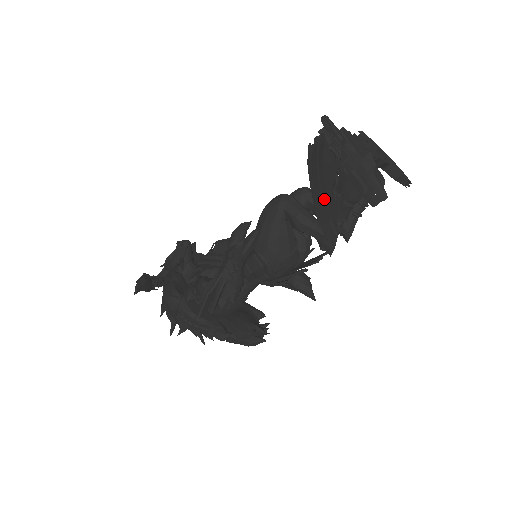
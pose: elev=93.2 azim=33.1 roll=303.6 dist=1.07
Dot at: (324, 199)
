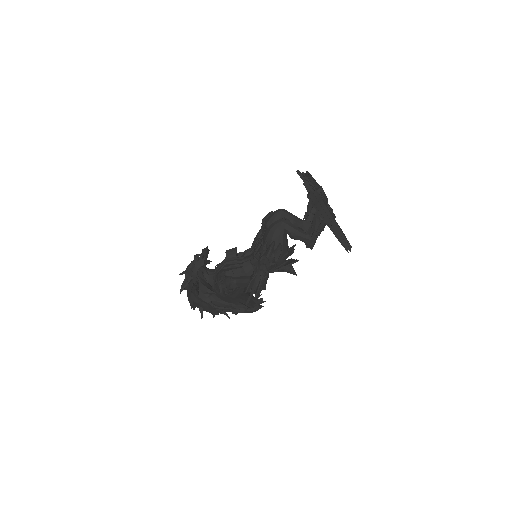
Dot at: (340, 231)
